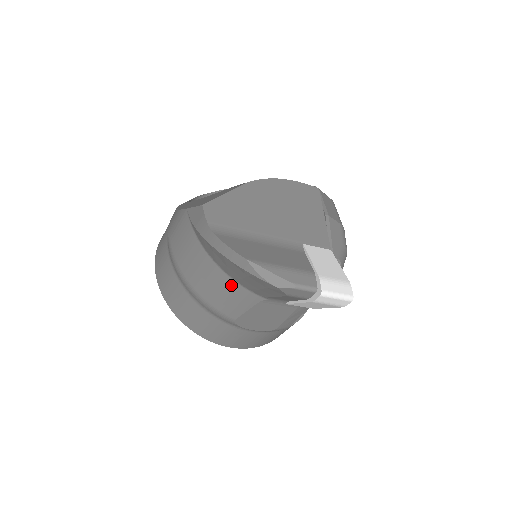
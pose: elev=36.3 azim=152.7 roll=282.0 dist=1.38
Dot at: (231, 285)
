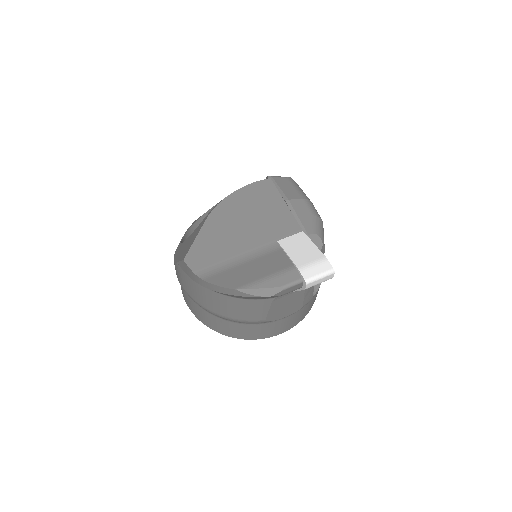
Dot at: (243, 302)
